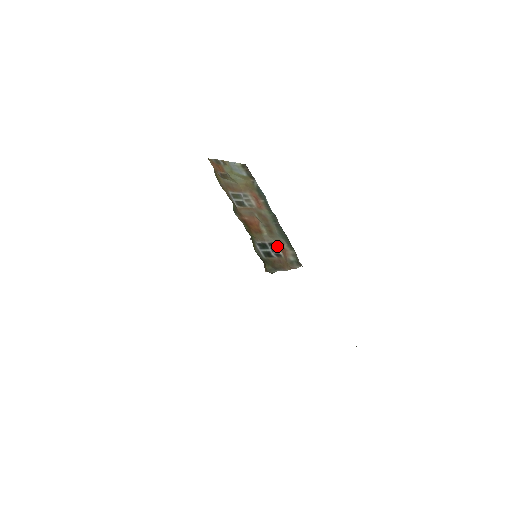
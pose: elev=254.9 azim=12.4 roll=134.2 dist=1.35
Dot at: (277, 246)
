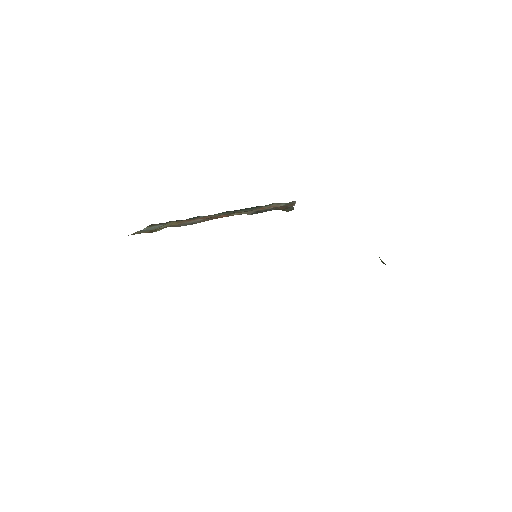
Dot at: (262, 209)
